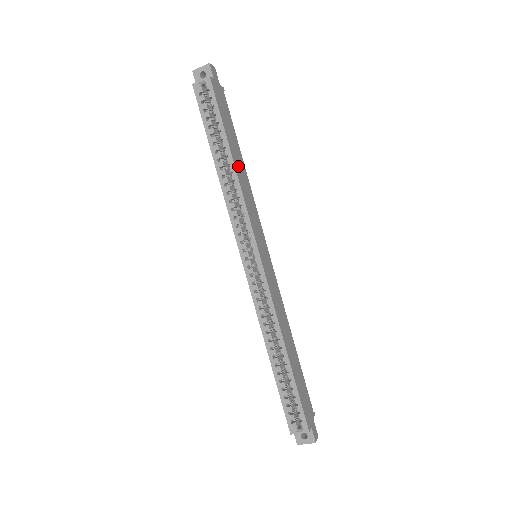
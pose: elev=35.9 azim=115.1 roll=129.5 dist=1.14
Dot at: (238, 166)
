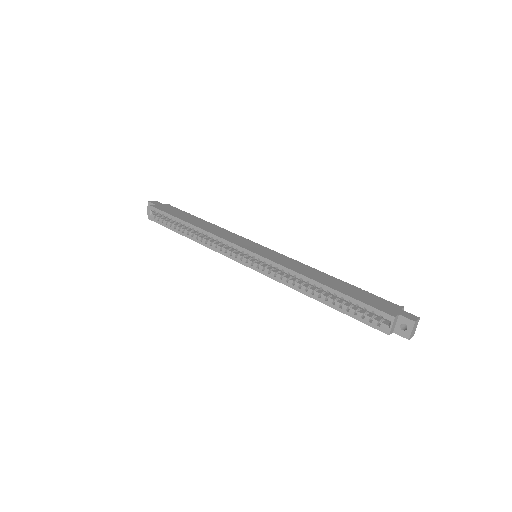
Dot at: (200, 225)
